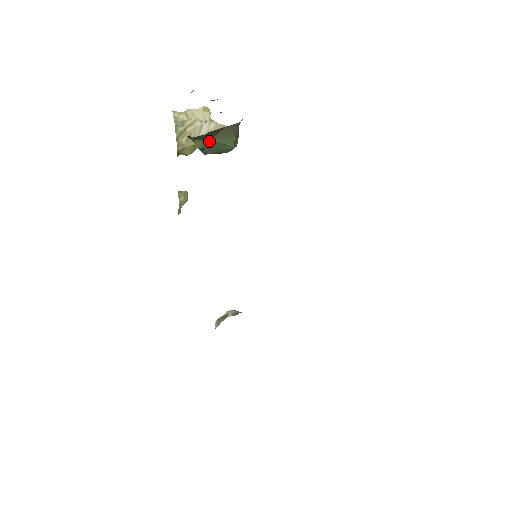
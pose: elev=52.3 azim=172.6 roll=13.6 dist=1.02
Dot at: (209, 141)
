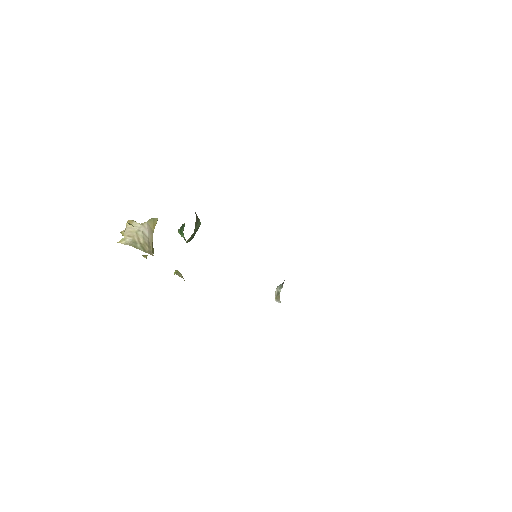
Dot at: (193, 234)
